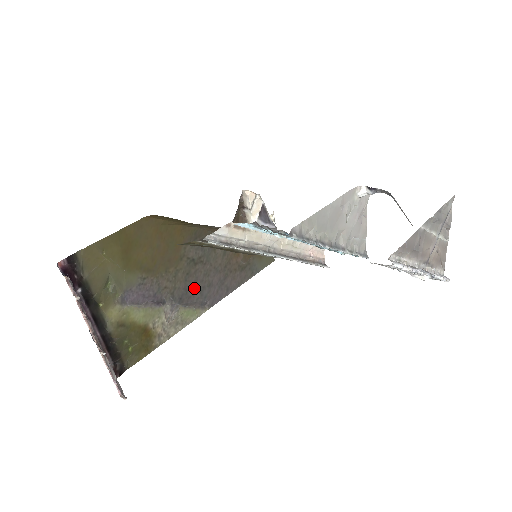
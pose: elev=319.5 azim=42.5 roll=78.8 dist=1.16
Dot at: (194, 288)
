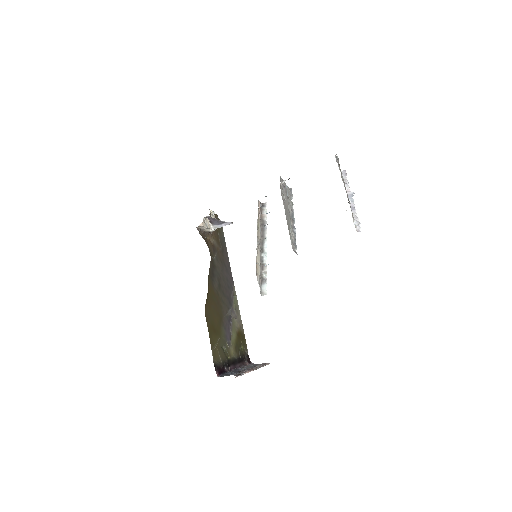
Dot at: (227, 292)
